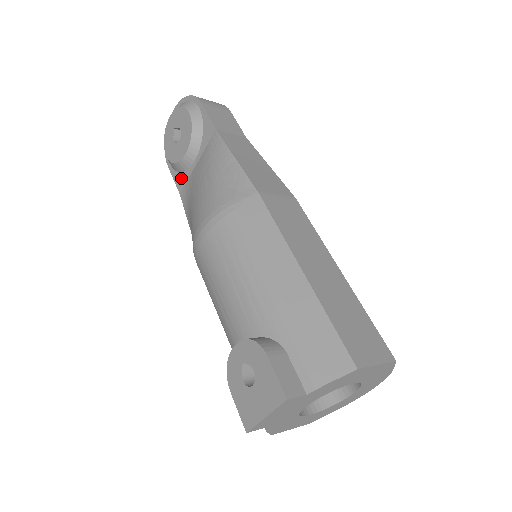
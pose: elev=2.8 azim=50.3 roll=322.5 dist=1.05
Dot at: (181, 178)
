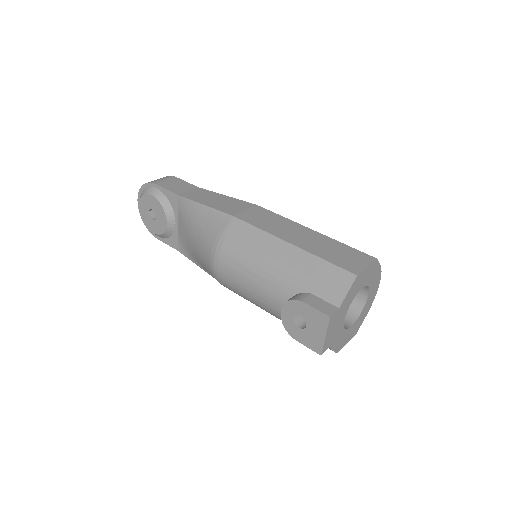
Dot at: (173, 240)
